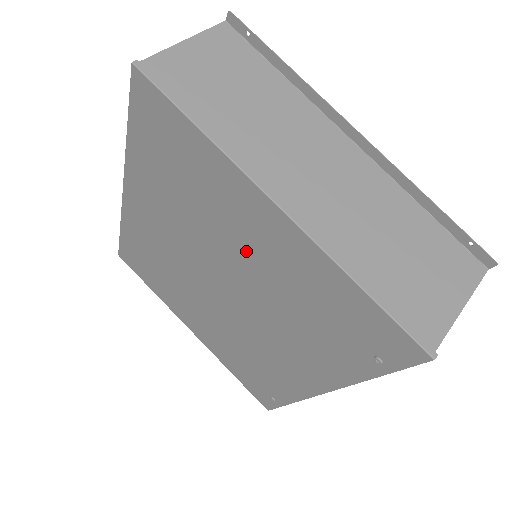
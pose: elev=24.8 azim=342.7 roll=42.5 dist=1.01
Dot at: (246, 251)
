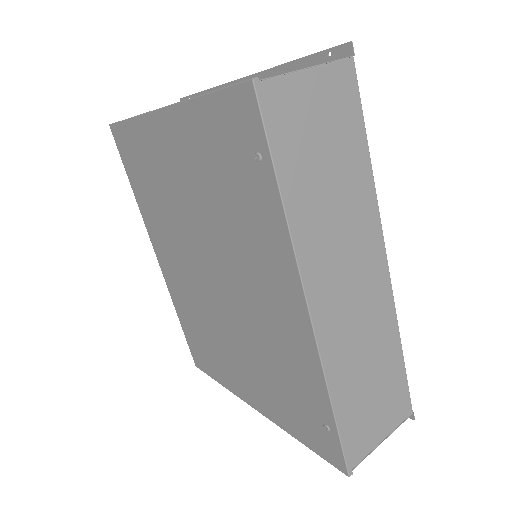
Dot at: (185, 190)
